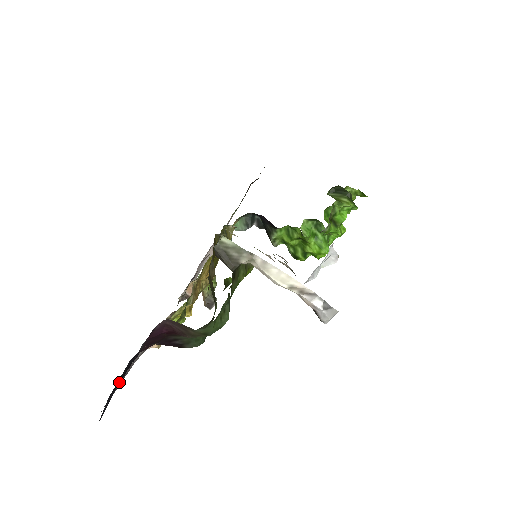
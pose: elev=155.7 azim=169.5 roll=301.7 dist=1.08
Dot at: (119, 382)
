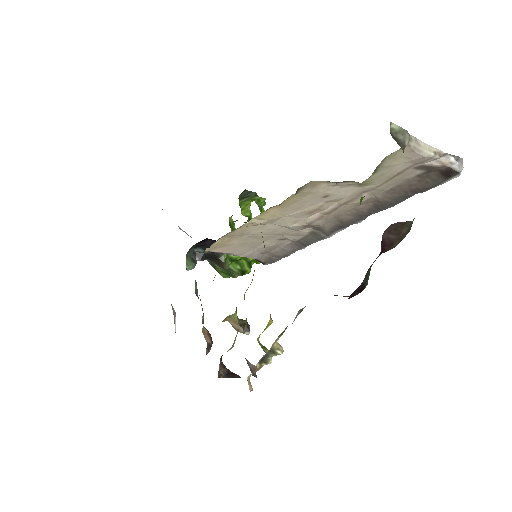
Dot at: occluded
